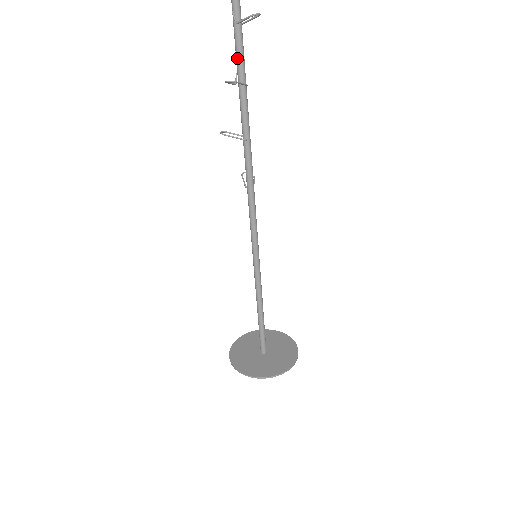
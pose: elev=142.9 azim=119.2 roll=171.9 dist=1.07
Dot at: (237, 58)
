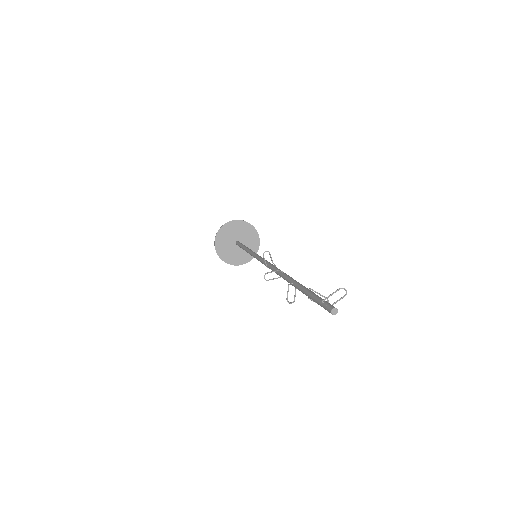
Dot at: occluded
